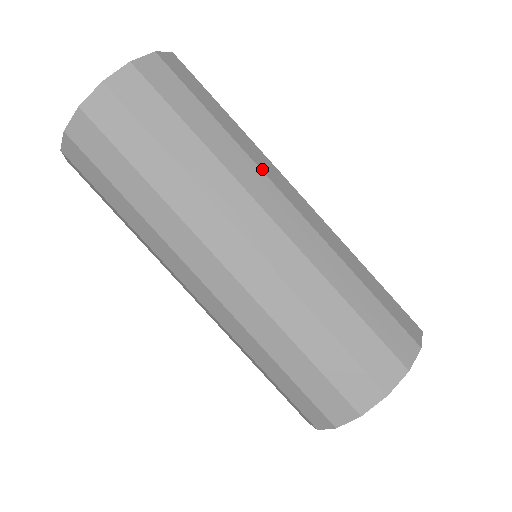
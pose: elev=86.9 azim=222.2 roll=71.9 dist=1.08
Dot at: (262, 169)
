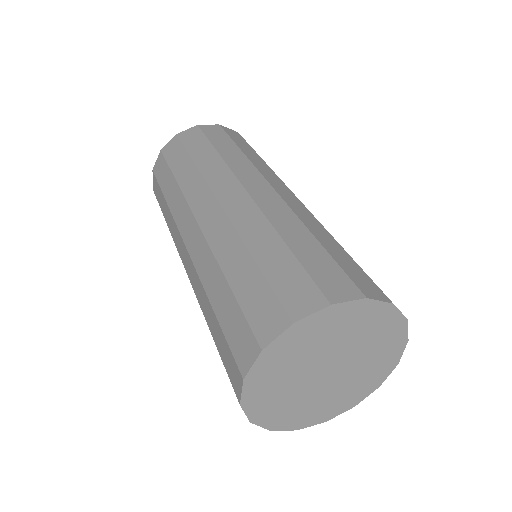
Dot at: occluded
